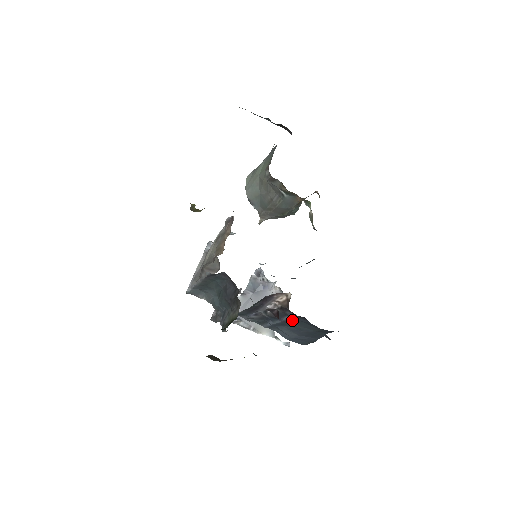
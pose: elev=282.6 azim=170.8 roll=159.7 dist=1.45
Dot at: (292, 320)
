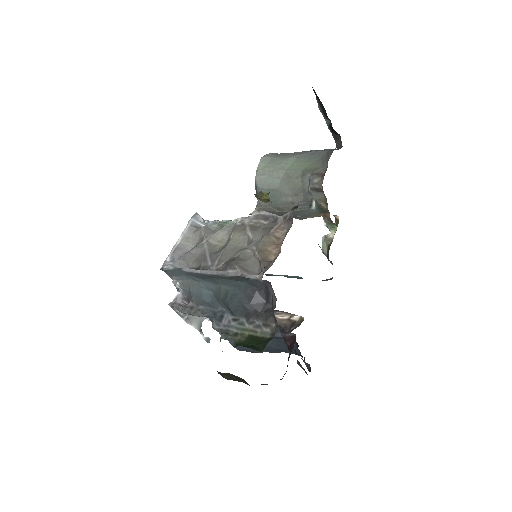
Dot at: occluded
